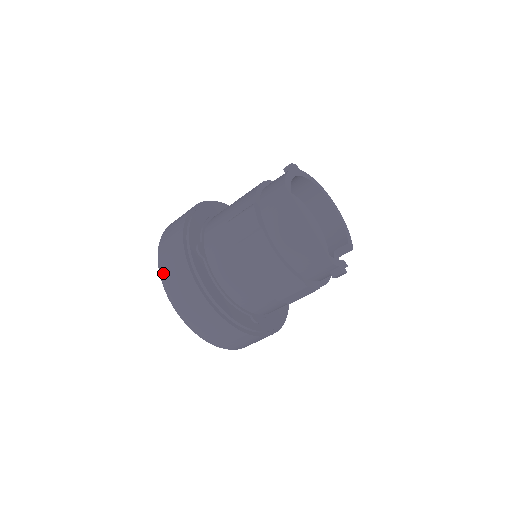
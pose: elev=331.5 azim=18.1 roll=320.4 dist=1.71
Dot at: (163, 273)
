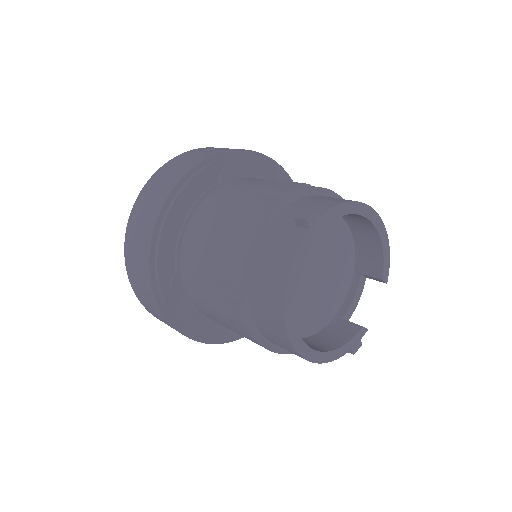
Dot at: (136, 292)
